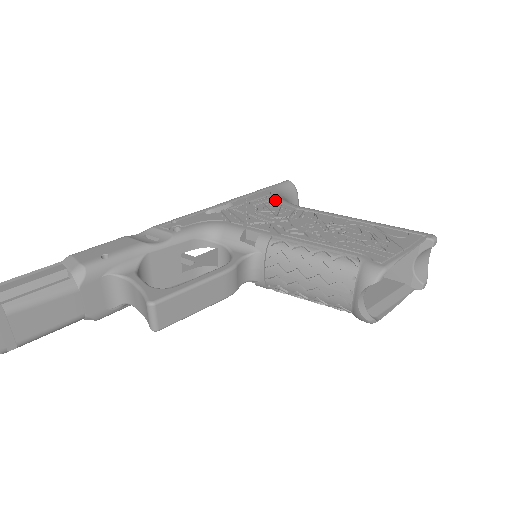
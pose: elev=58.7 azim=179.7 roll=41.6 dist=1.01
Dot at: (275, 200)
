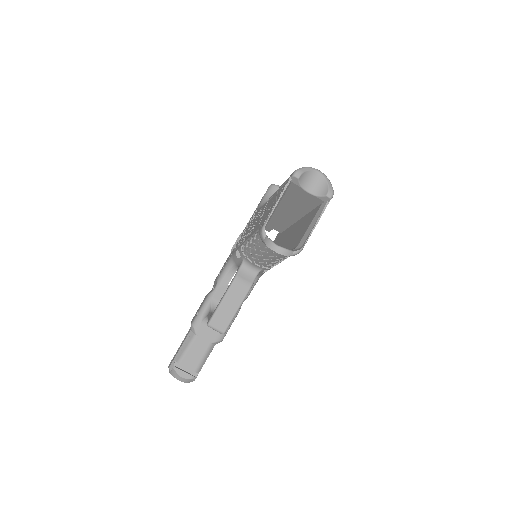
Dot at: occluded
